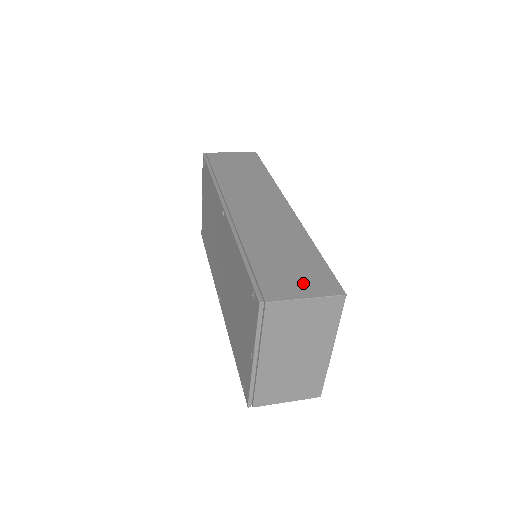
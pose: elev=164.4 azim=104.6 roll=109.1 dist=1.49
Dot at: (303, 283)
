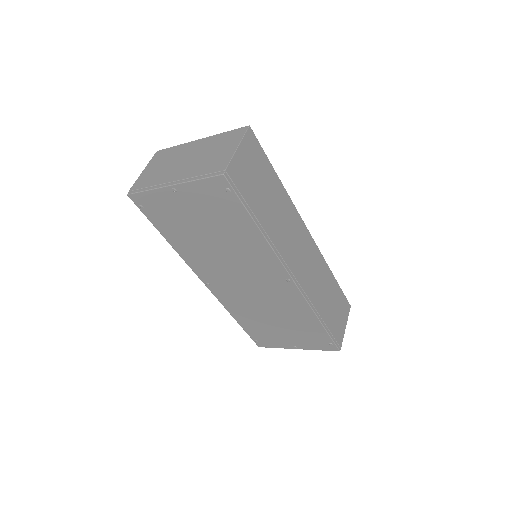
Dot at: (342, 317)
